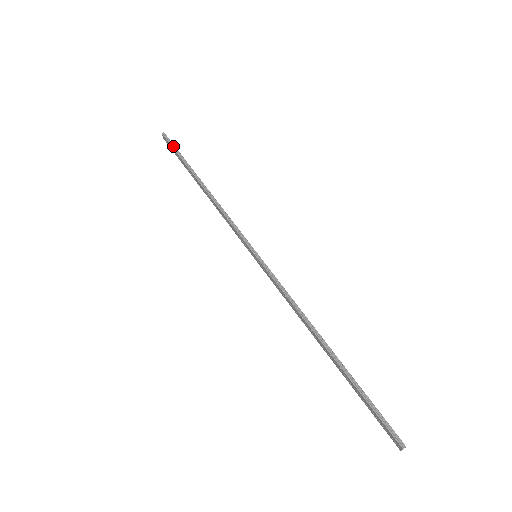
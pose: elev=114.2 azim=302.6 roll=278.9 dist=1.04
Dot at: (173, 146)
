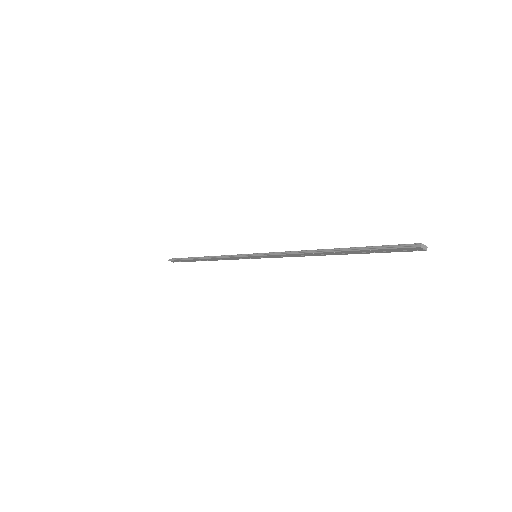
Dot at: (177, 259)
